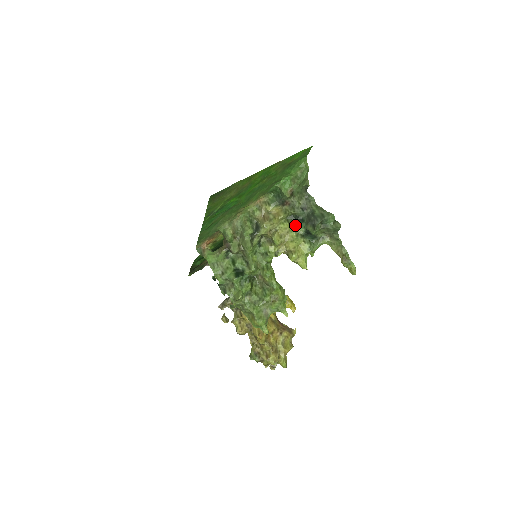
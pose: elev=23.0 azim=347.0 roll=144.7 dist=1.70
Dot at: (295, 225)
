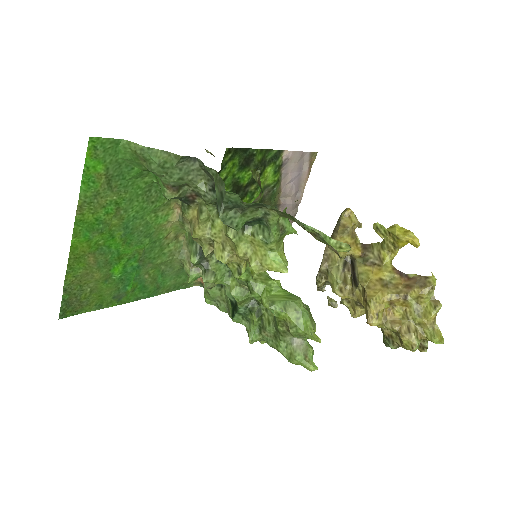
Dot at: occluded
